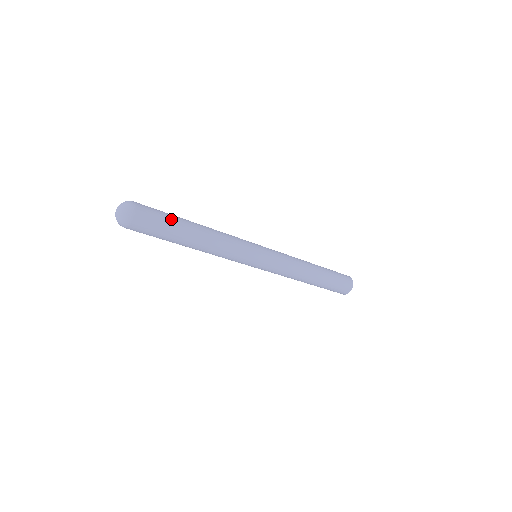
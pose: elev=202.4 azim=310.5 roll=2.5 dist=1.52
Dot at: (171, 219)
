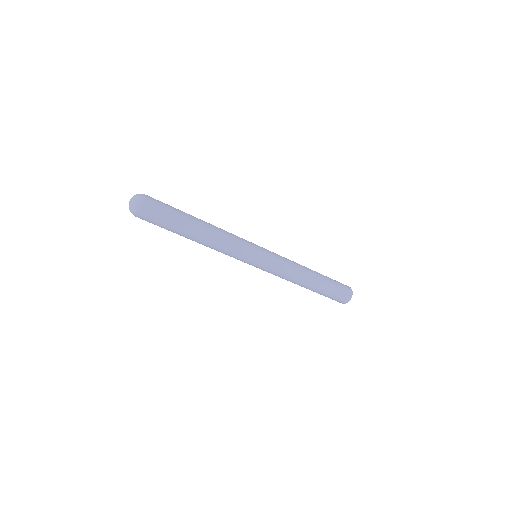
Dot at: (176, 216)
